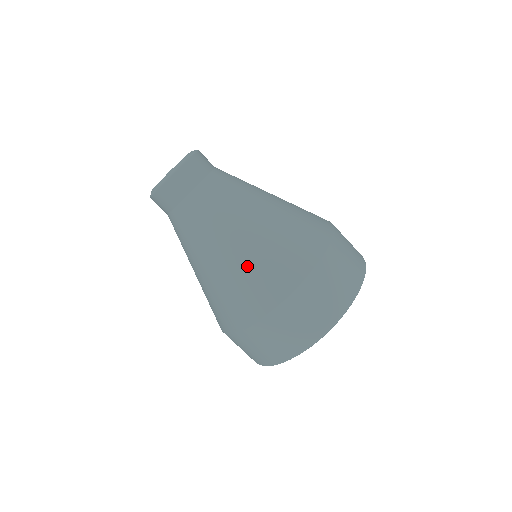
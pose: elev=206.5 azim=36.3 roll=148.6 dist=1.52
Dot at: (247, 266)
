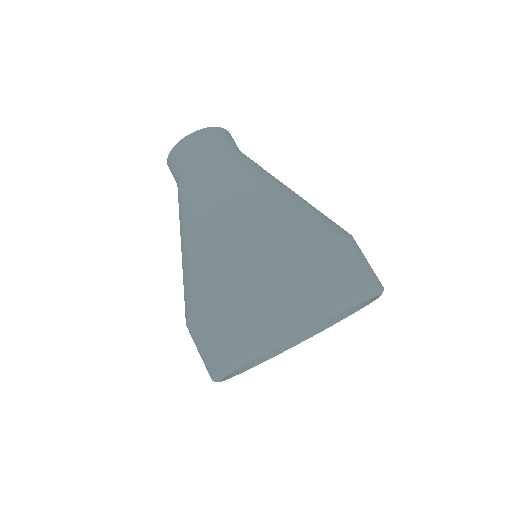
Dot at: (186, 262)
